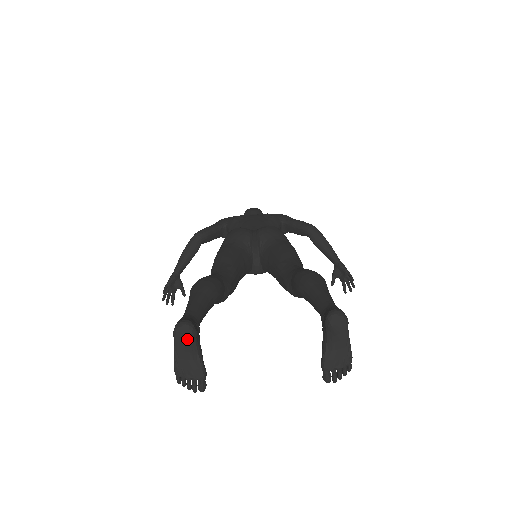
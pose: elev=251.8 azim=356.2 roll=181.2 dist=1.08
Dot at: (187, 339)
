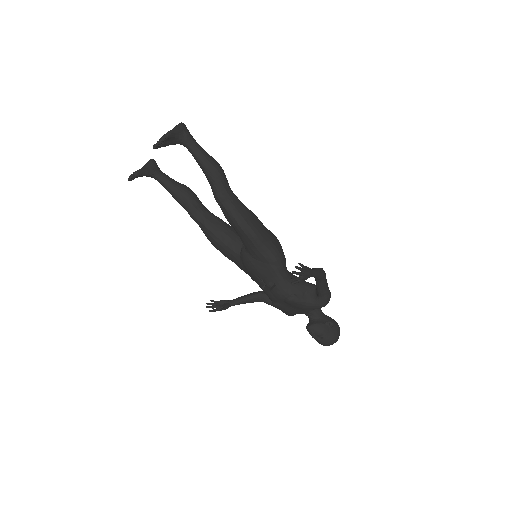
Dot at: (147, 162)
